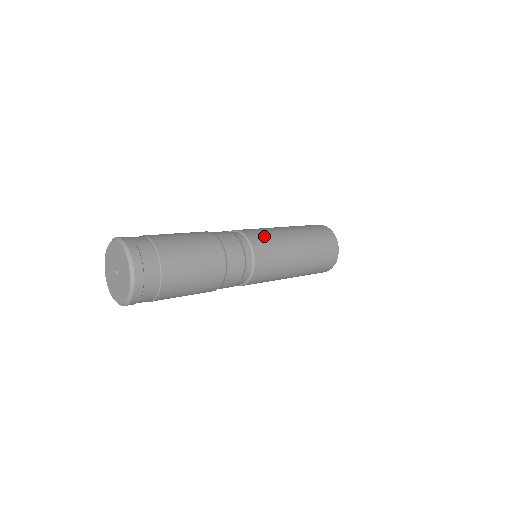
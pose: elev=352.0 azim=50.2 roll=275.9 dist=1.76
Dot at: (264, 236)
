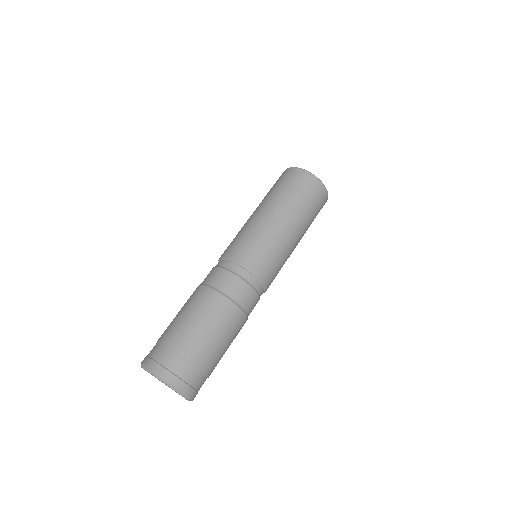
Dot at: (272, 262)
